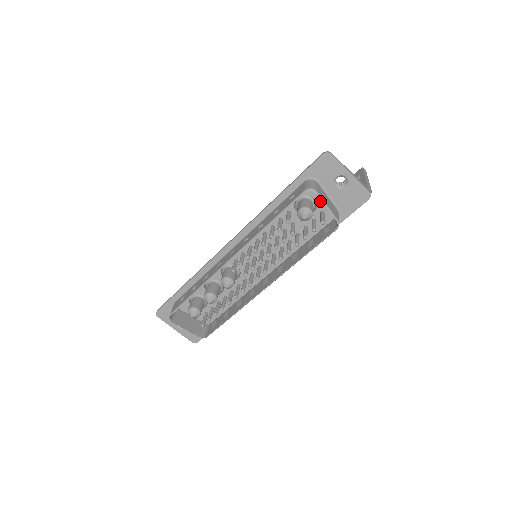
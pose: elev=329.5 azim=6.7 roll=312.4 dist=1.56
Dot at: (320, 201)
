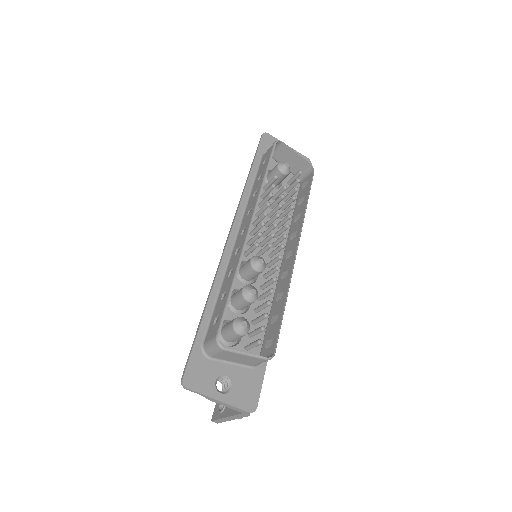
Dot at: occluded
